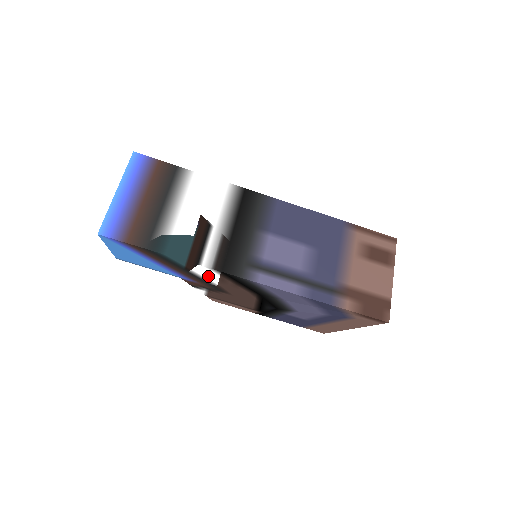
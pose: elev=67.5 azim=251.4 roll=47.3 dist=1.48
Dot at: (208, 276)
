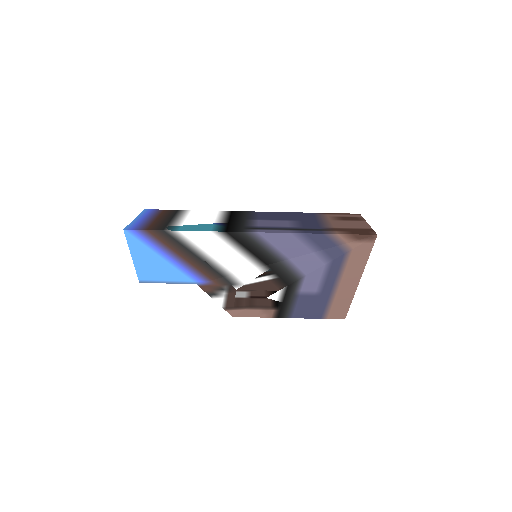
Dot at: (218, 255)
